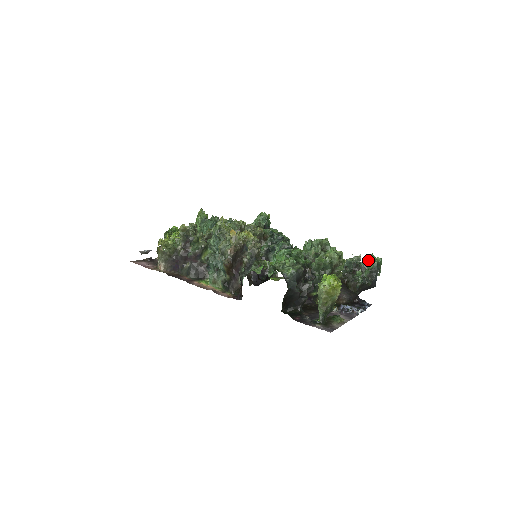
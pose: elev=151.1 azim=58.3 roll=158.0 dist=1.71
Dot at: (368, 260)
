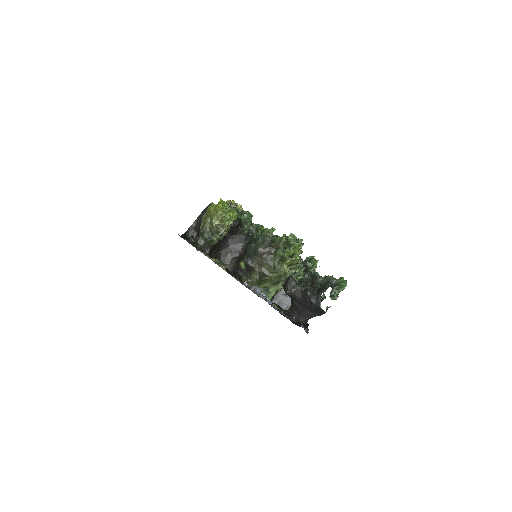
Dot at: occluded
